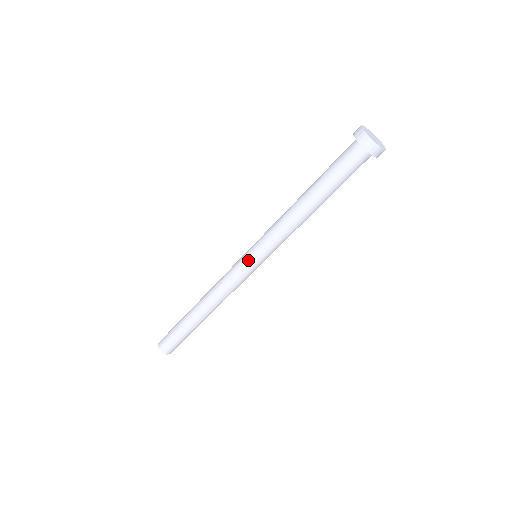
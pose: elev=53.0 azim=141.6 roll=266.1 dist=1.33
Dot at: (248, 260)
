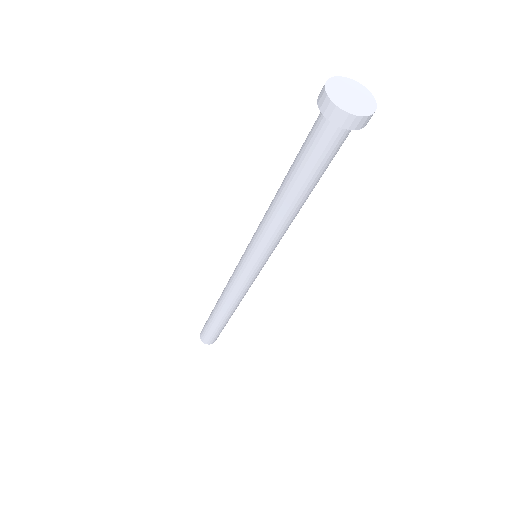
Dot at: (243, 259)
